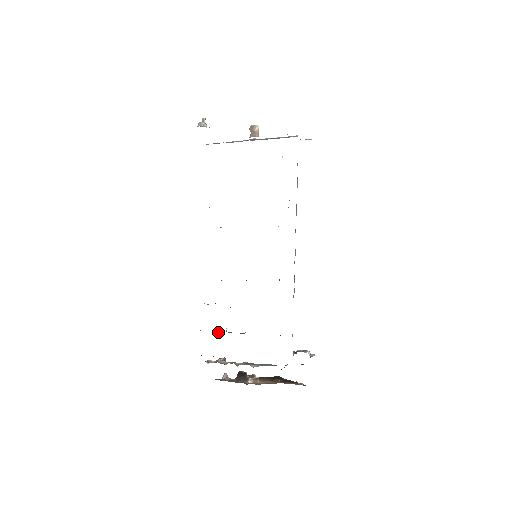
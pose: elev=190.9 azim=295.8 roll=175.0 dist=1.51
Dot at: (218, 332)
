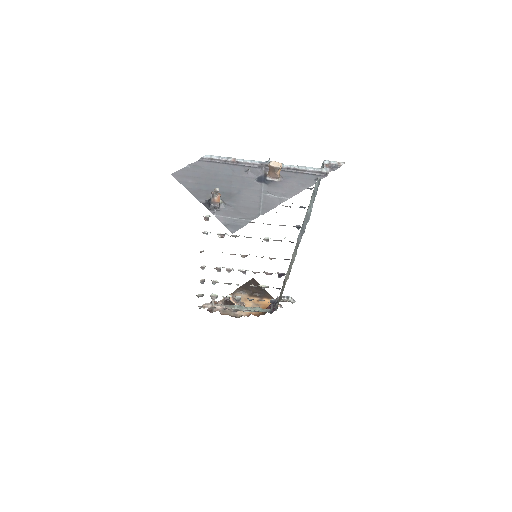
Dot at: (215, 298)
